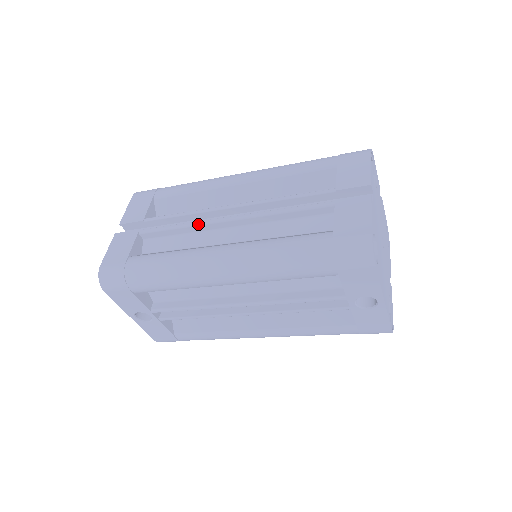
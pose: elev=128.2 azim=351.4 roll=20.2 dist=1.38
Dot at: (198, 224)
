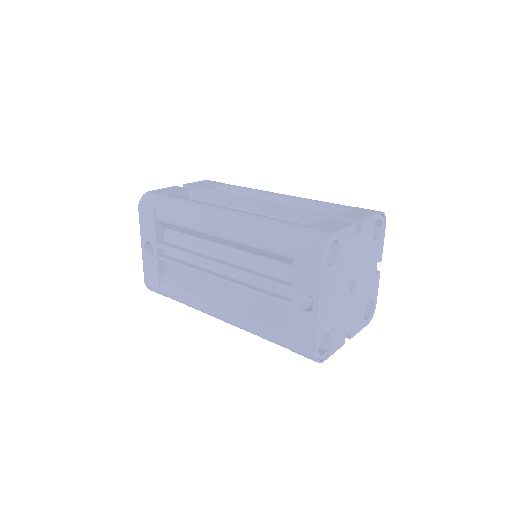
Dot at: (229, 198)
